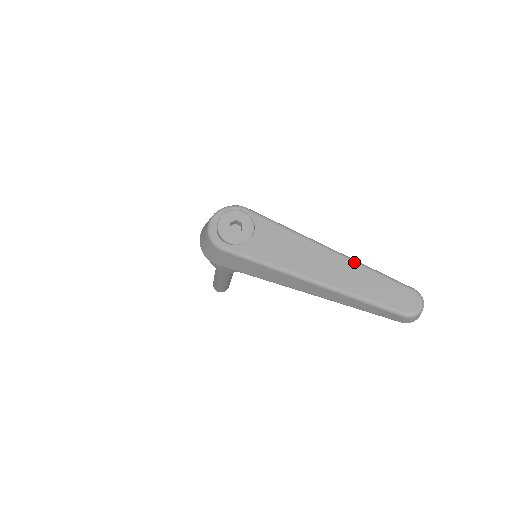
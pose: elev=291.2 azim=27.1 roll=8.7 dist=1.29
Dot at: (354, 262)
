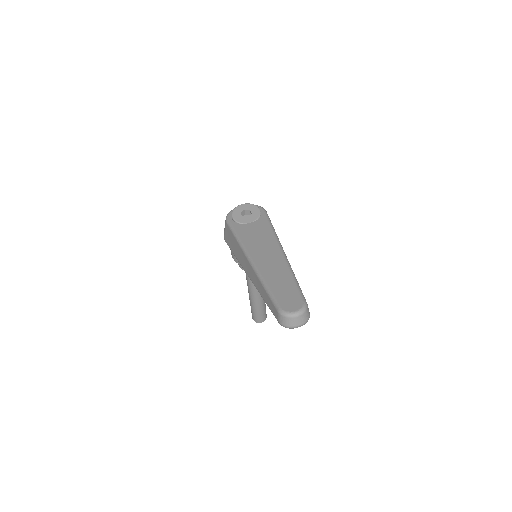
Dot at: (287, 265)
